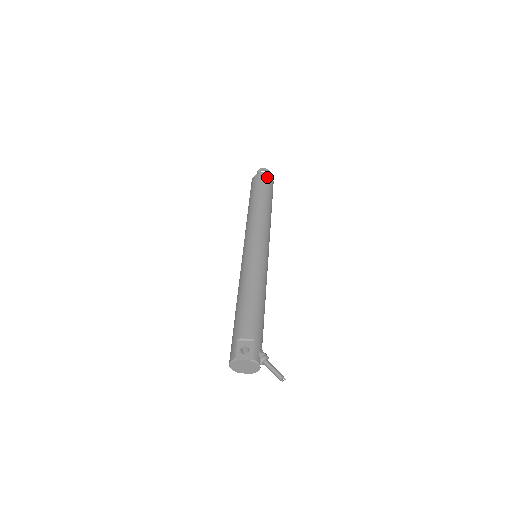
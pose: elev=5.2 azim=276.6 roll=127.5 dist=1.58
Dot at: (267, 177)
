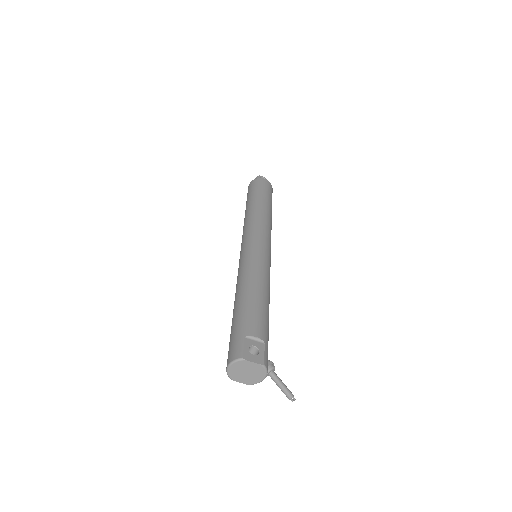
Dot at: (270, 185)
